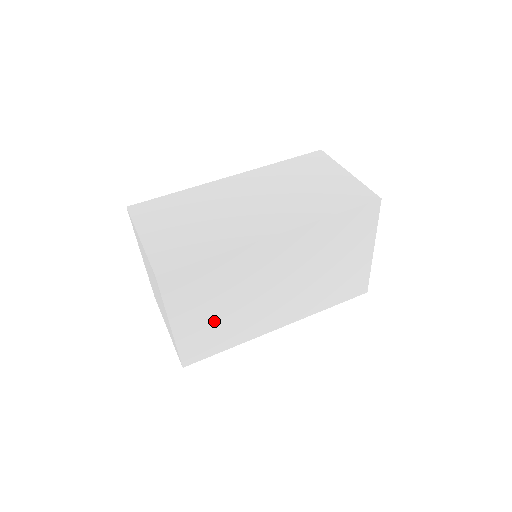
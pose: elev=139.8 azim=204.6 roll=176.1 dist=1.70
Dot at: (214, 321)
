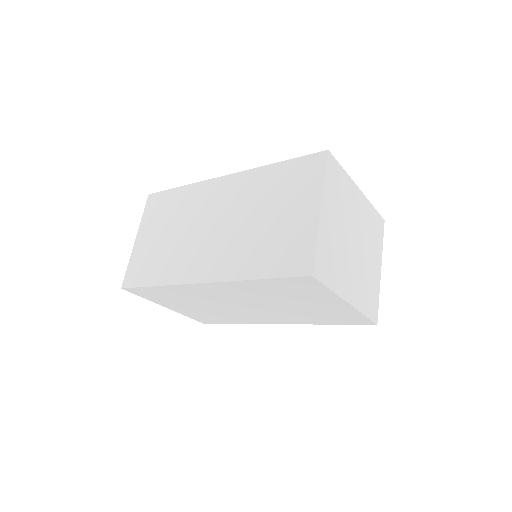
Dot at: (201, 311)
